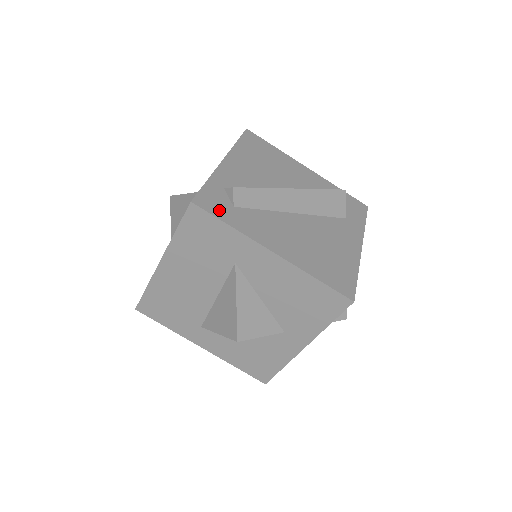
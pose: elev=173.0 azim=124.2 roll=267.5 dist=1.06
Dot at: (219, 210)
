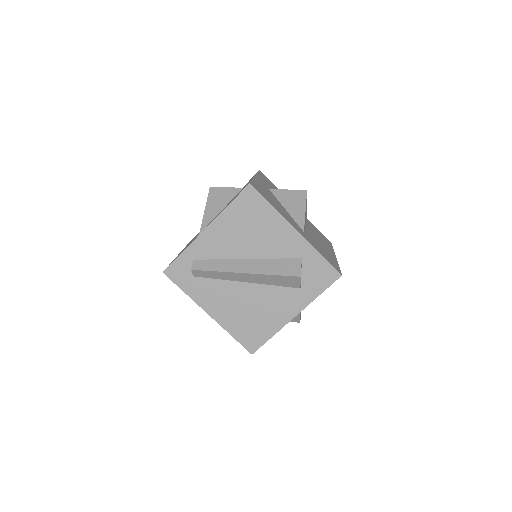
Dot at: (181, 279)
